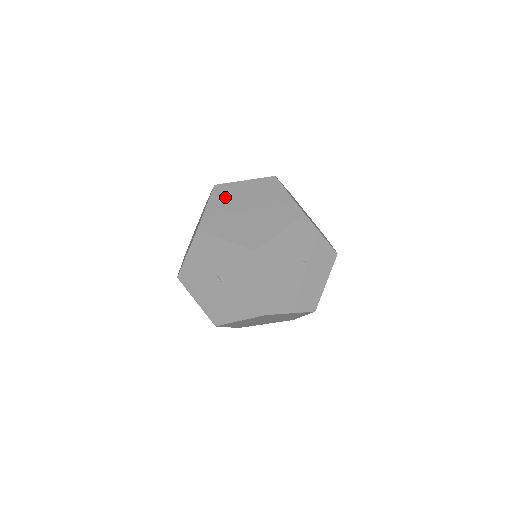
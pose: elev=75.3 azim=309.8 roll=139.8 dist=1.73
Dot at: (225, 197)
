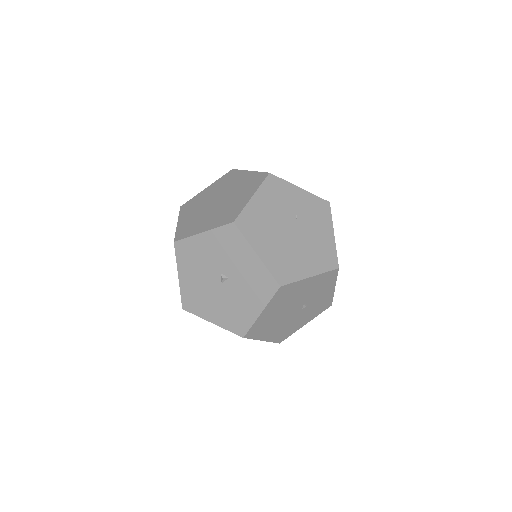
Dot at: (275, 197)
